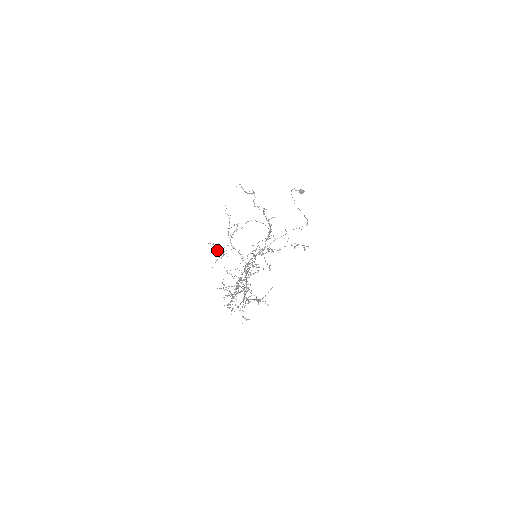
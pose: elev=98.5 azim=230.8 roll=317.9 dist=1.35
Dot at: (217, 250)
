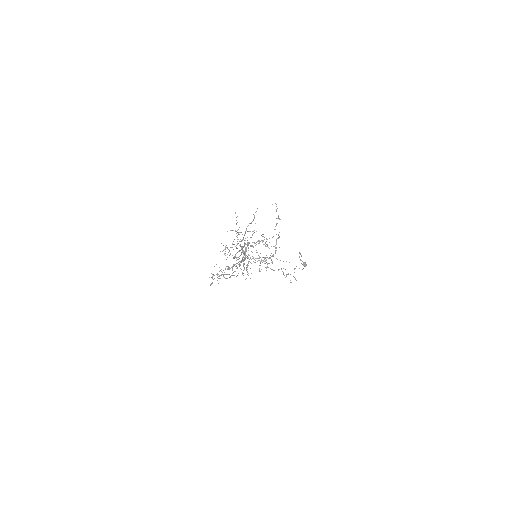
Dot at: (237, 222)
